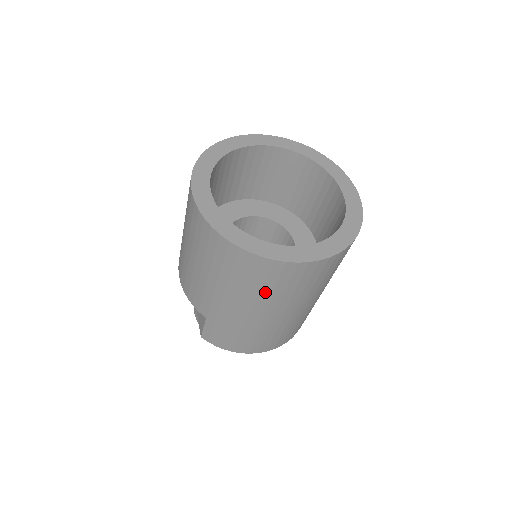
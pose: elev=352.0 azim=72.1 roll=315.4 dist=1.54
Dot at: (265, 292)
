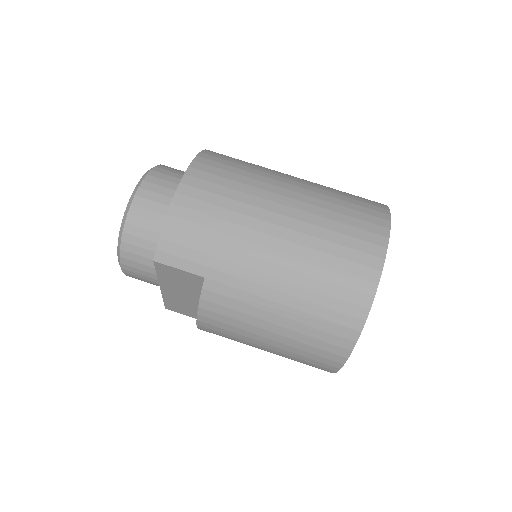
Dot at: occluded
